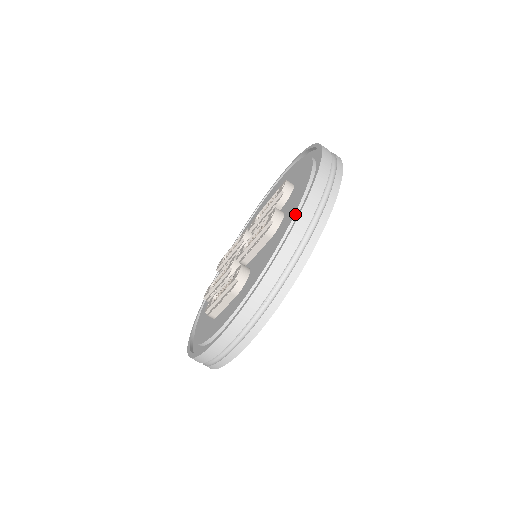
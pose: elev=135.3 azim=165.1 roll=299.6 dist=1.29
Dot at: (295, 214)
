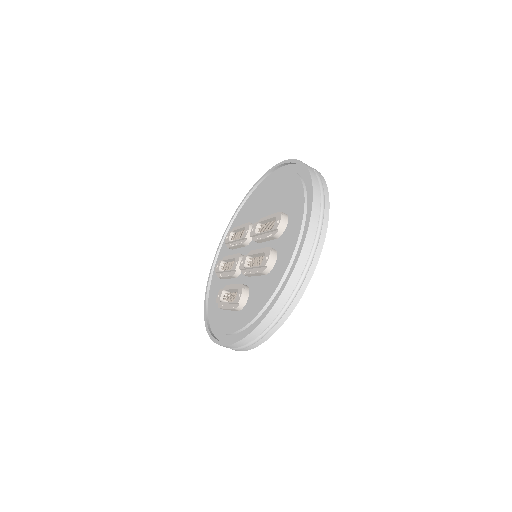
Dot at: (283, 277)
